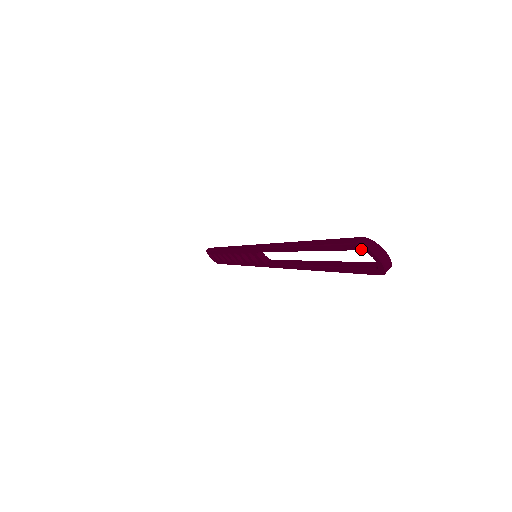
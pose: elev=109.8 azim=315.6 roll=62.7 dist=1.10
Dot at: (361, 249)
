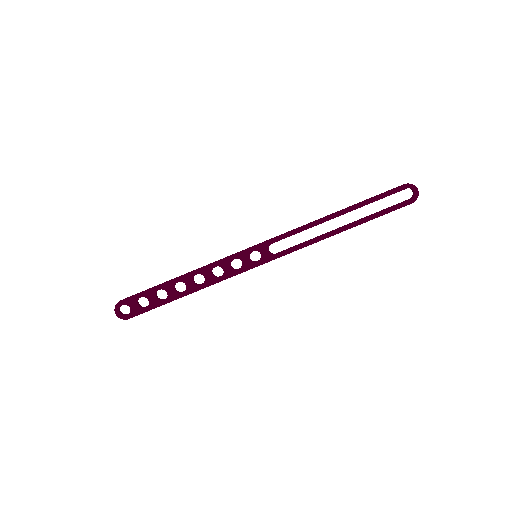
Dot at: (409, 187)
